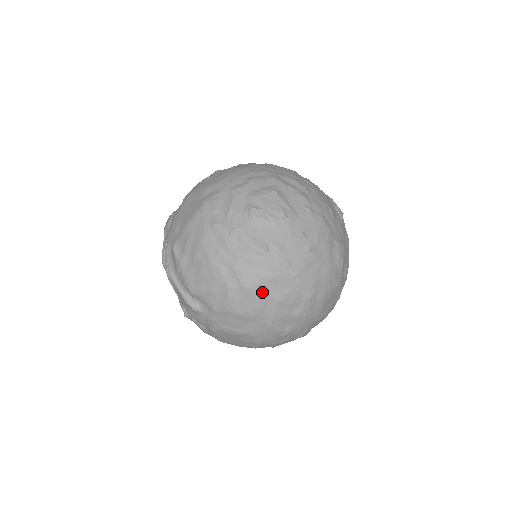
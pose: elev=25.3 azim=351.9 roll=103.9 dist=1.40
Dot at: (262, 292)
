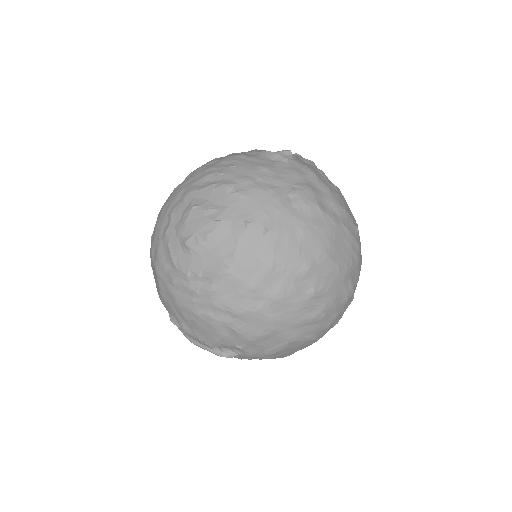
Dot at: (258, 305)
